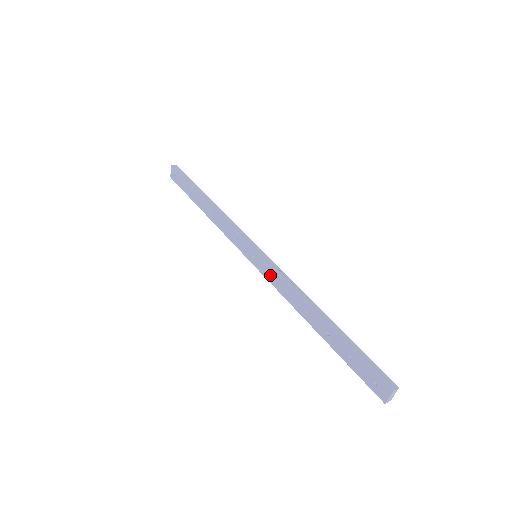
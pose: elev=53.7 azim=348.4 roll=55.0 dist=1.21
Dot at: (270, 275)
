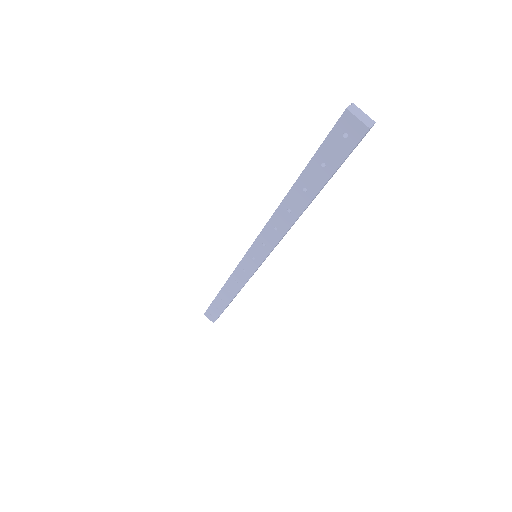
Dot at: (265, 245)
